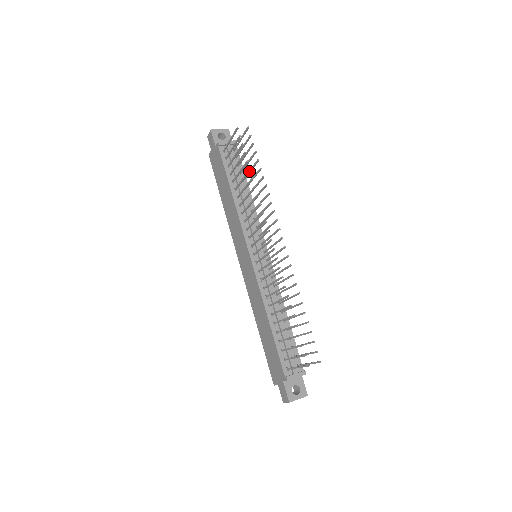
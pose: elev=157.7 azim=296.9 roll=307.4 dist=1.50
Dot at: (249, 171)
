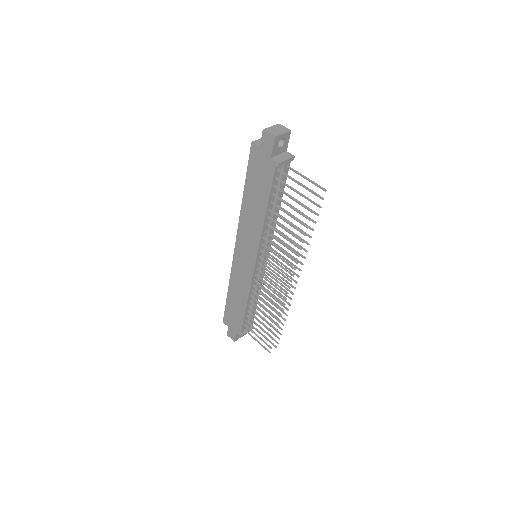
Dot at: (303, 234)
